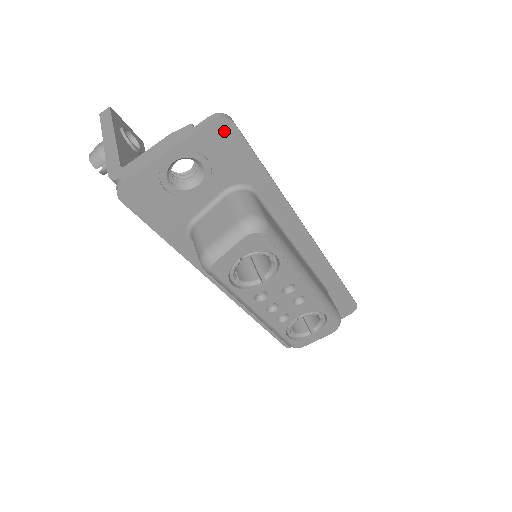
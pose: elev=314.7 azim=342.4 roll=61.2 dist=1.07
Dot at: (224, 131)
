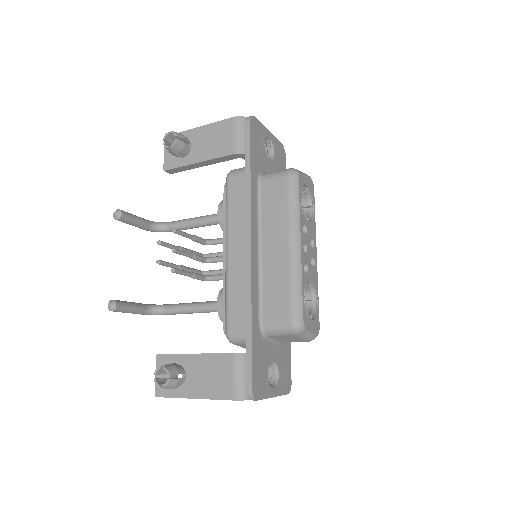
Dot at: (283, 153)
